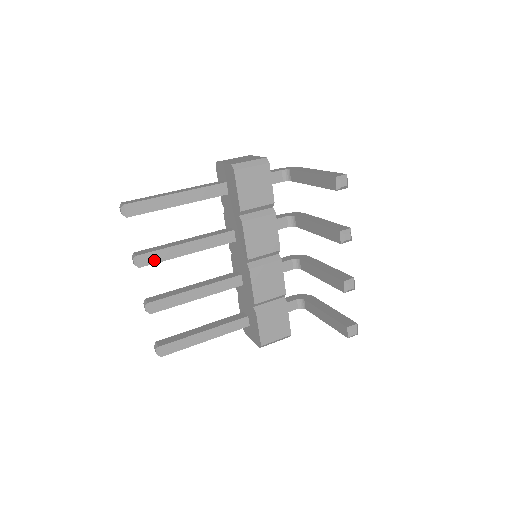
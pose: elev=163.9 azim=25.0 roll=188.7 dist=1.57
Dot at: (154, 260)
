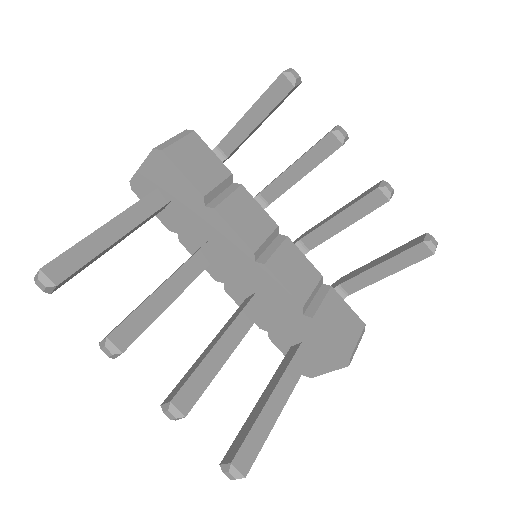
Dot at: (137, 330)
